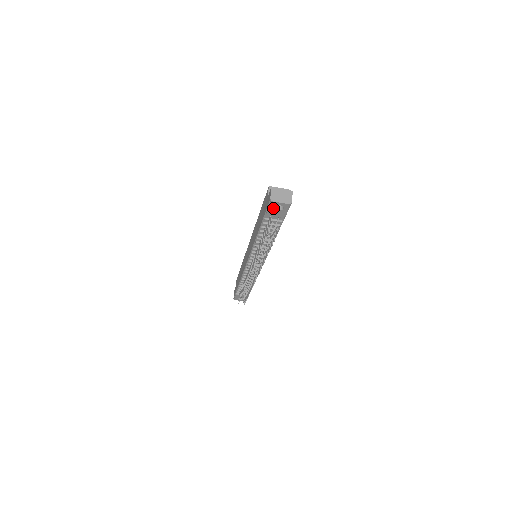
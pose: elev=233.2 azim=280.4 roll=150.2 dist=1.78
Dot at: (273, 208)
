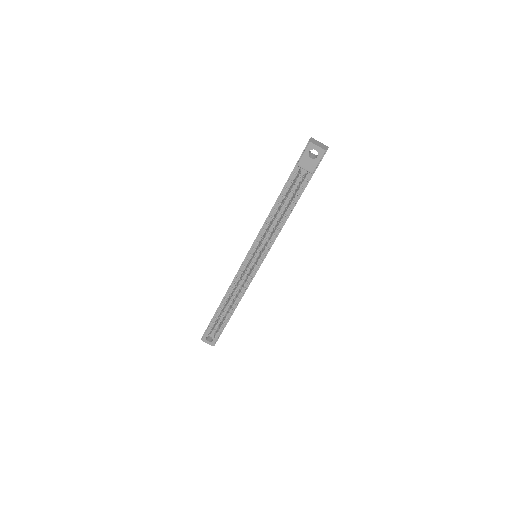
Dot at: (307, 154)
